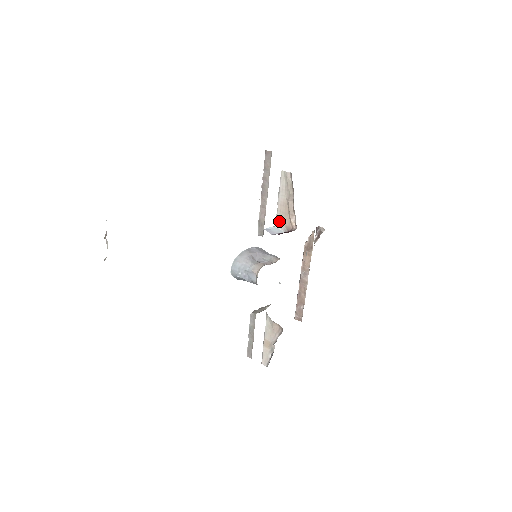
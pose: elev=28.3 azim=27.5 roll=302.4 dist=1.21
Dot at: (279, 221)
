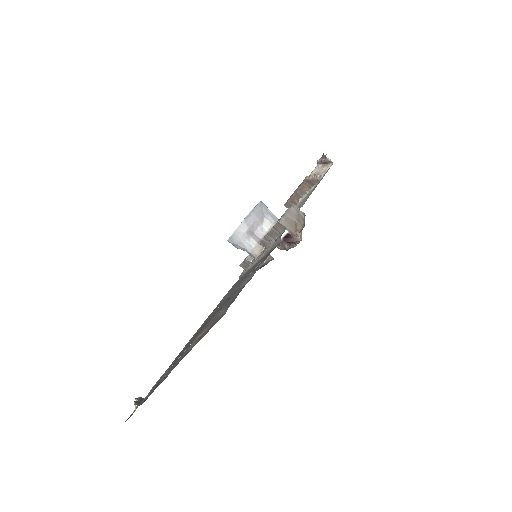
Dot at: (283, 223)
